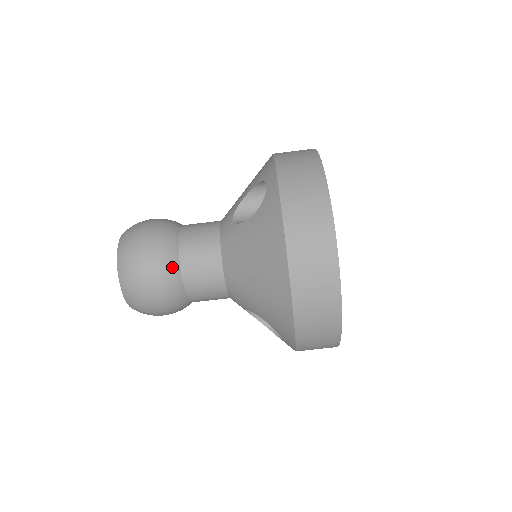
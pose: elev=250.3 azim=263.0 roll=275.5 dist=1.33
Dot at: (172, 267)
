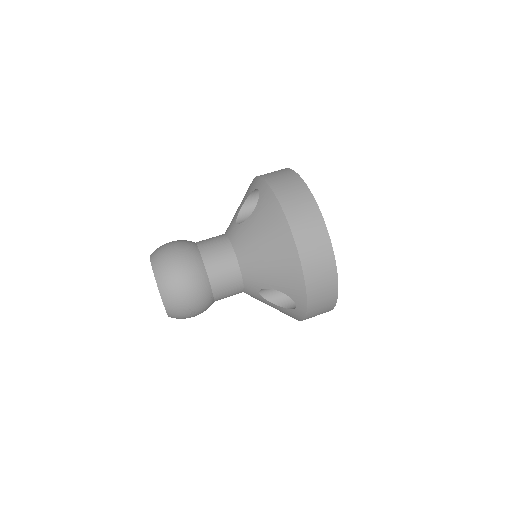
Dot at: (198, 265)
